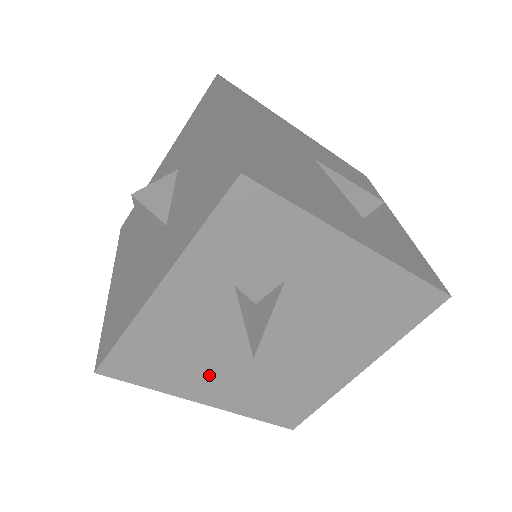
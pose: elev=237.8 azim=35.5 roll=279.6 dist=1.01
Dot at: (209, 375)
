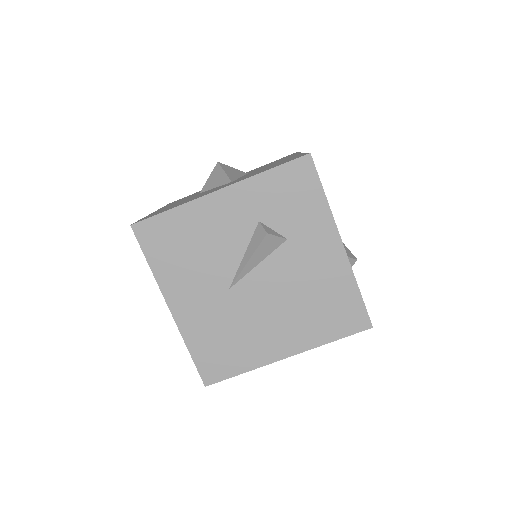
Dot at: (193, 283)
